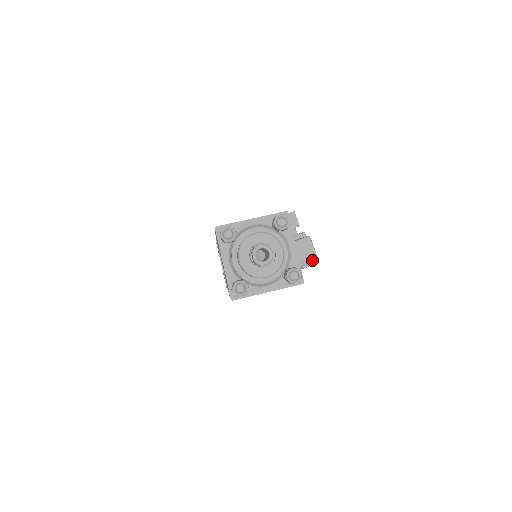
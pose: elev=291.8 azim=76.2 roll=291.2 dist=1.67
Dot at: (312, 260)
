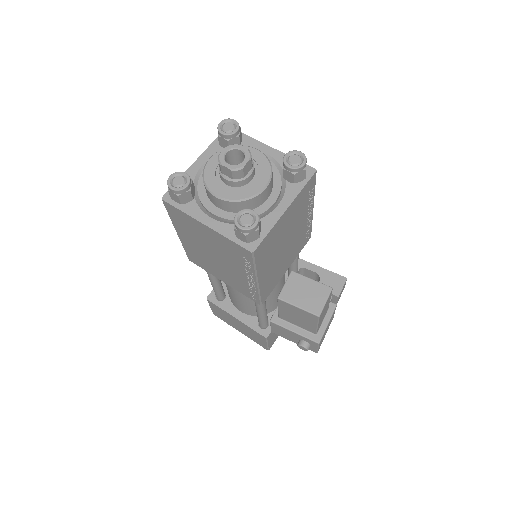
Dot at: (316, 340)
